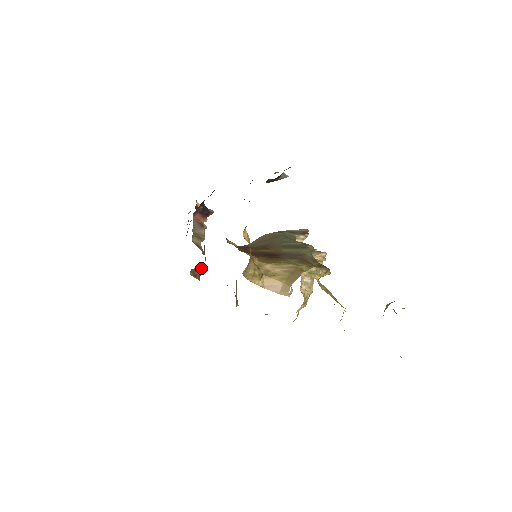
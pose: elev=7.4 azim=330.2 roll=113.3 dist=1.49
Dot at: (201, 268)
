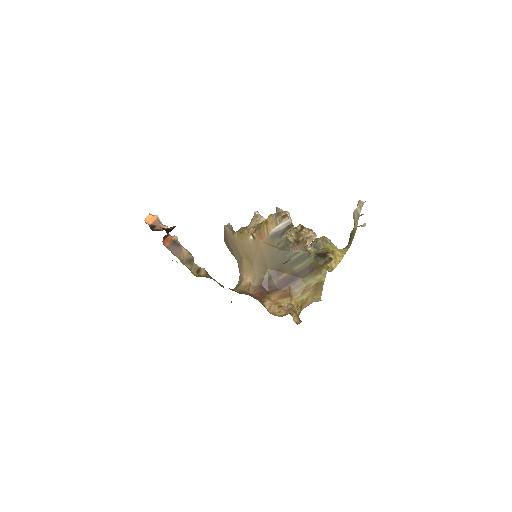
Dot at: occluded
